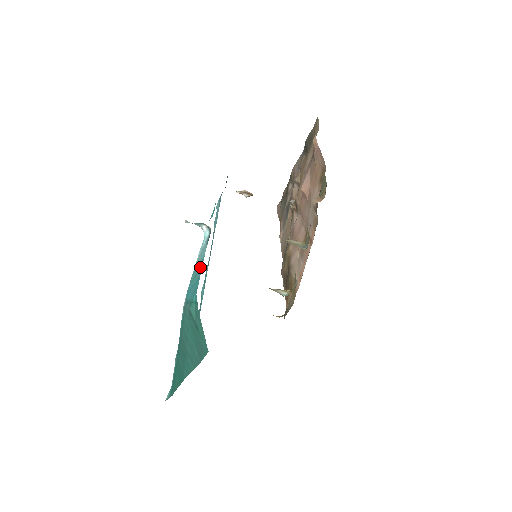
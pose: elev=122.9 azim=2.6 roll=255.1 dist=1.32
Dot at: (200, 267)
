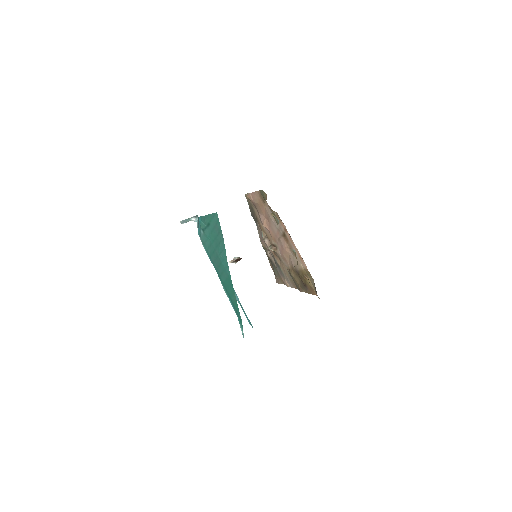
Dot at: occluded
